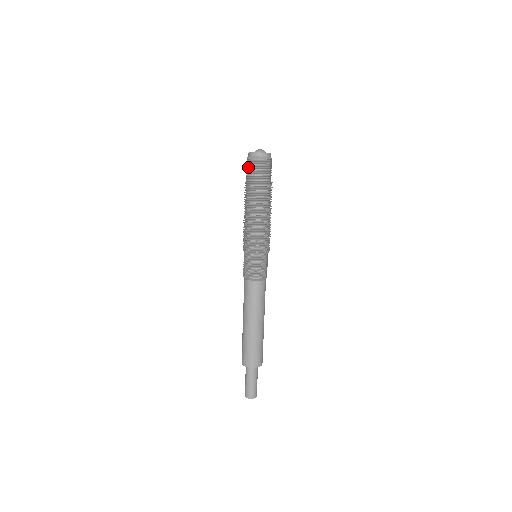
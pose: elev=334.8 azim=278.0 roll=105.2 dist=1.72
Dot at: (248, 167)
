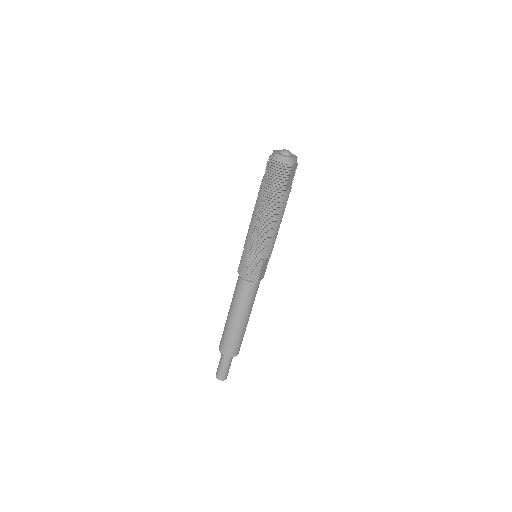
Dot at: (267, 166)
